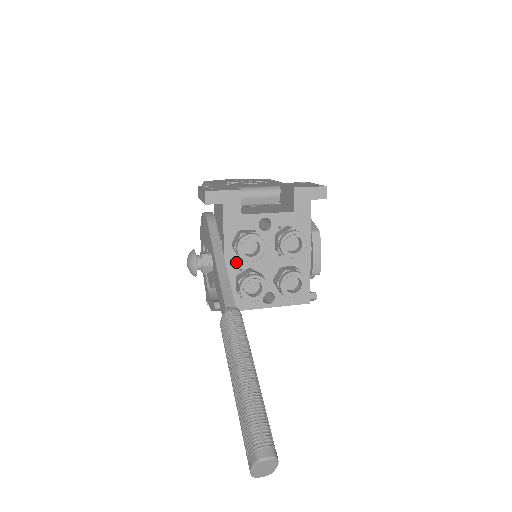
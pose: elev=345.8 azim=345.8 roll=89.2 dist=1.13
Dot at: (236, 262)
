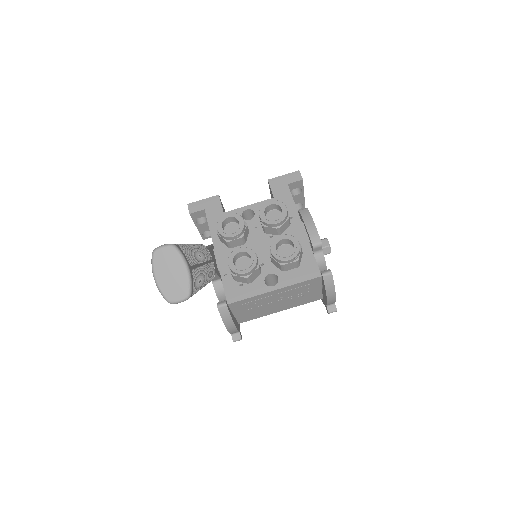
Dot at: (228, 253)
